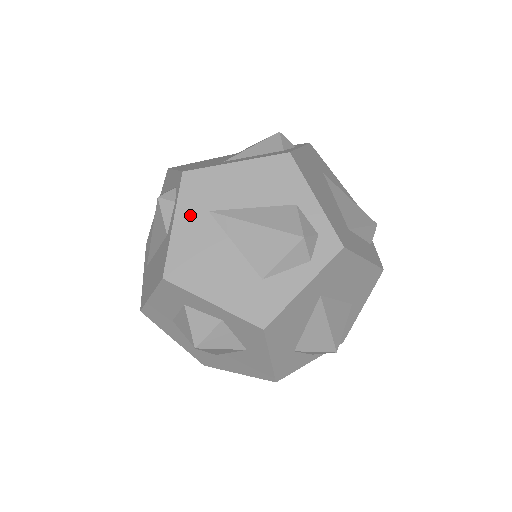
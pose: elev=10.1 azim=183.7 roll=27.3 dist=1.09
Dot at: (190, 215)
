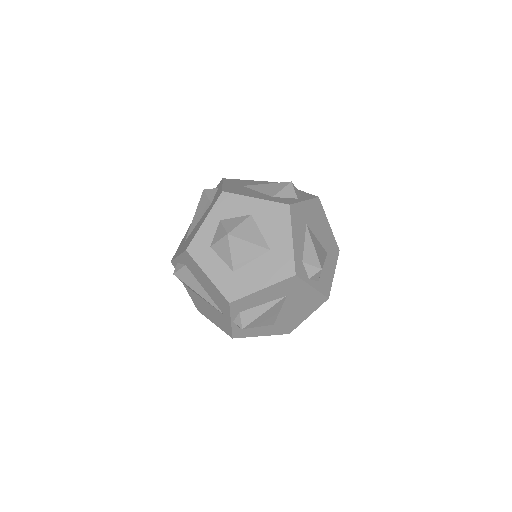
Dot at: occluded
